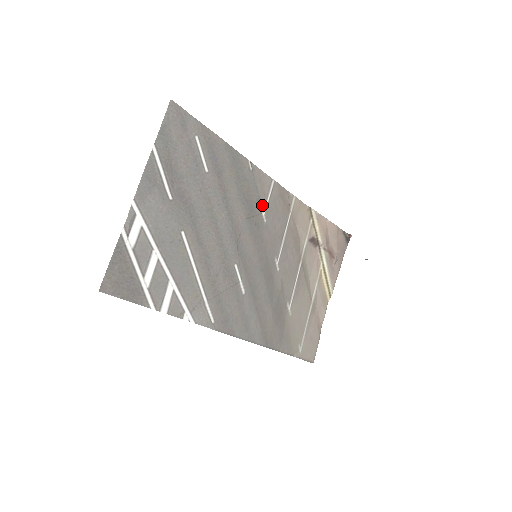
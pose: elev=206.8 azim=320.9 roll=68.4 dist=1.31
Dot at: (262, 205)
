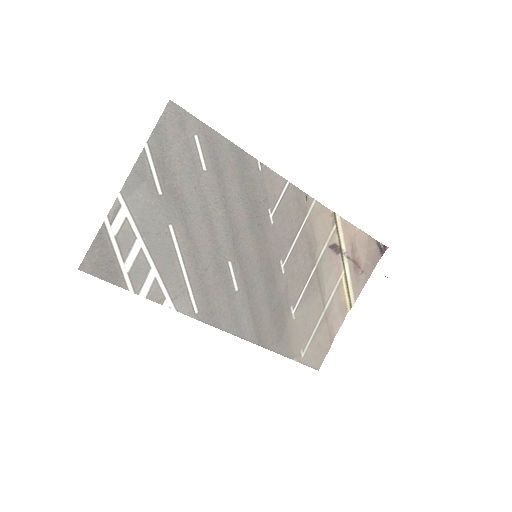
Dot at: (270, 206)
